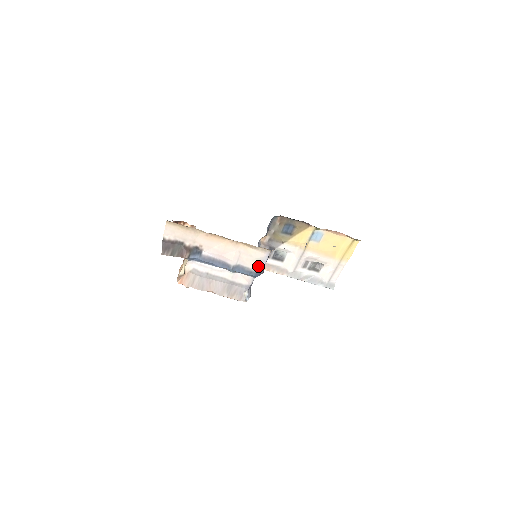
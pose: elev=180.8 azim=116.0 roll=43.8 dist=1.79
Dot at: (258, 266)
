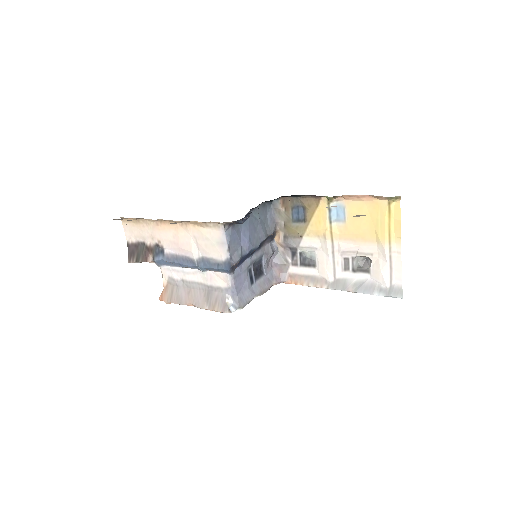
Dot at: (221, 253)
